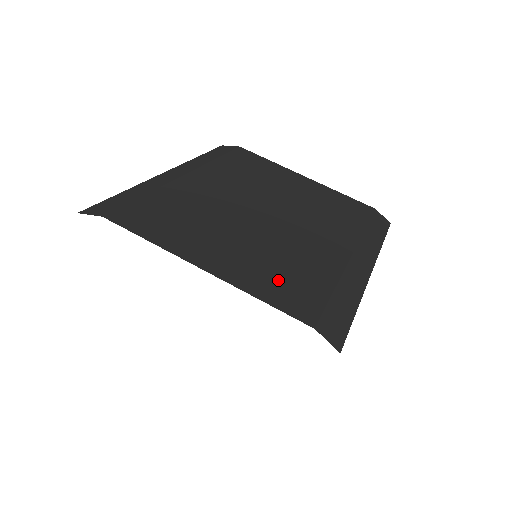
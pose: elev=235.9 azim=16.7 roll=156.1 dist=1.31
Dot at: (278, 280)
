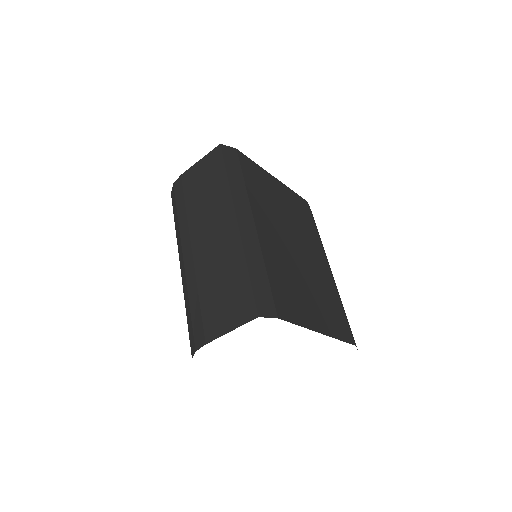
Dot at: (334, 318)
